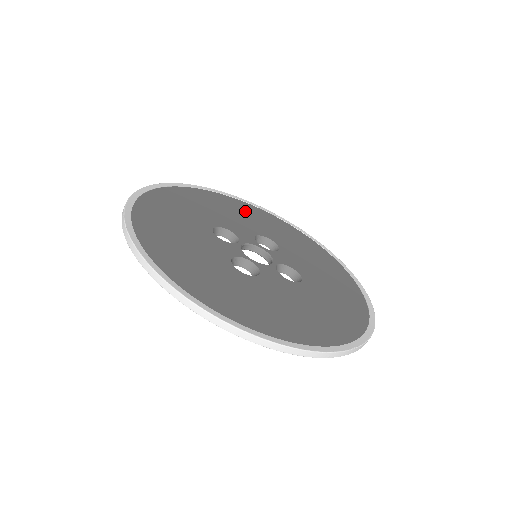
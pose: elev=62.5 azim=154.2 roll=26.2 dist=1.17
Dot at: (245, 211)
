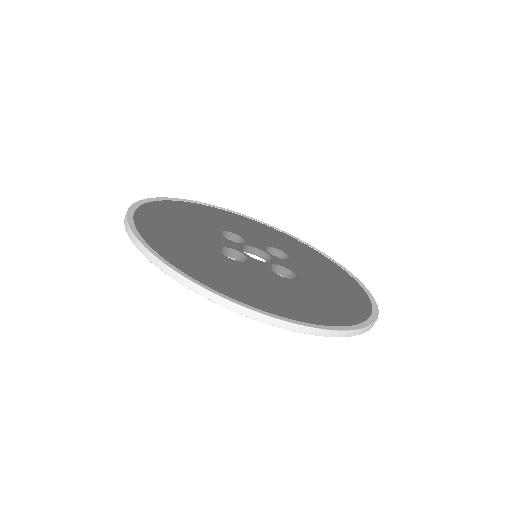
Dot at: (273, 234)
